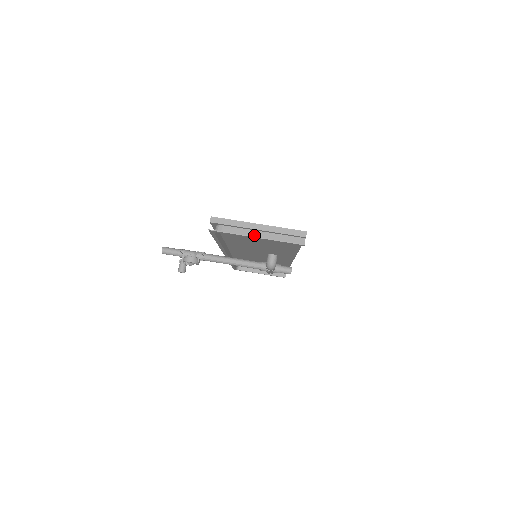
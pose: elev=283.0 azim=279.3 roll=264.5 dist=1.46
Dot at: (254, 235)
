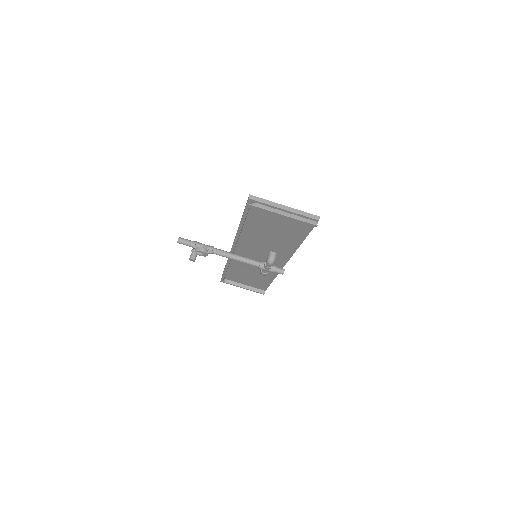
Dot at: (280, 214)
